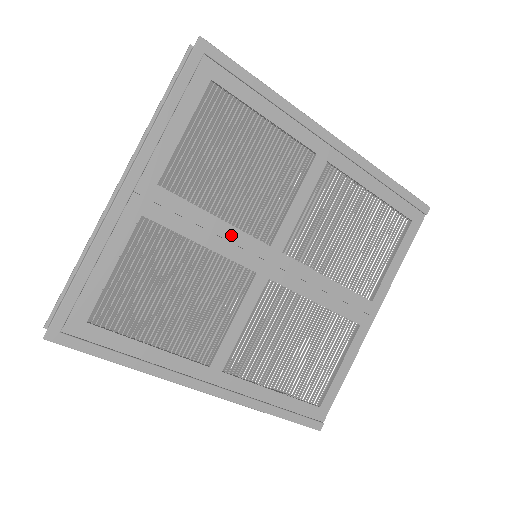
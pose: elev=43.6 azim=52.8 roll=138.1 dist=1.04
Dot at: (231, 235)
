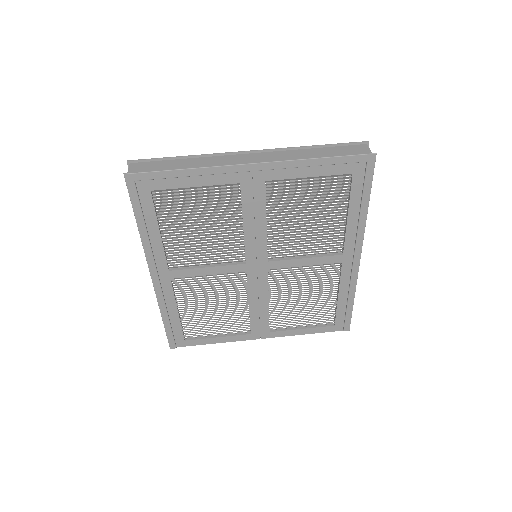
Dot at: (260, 237)
